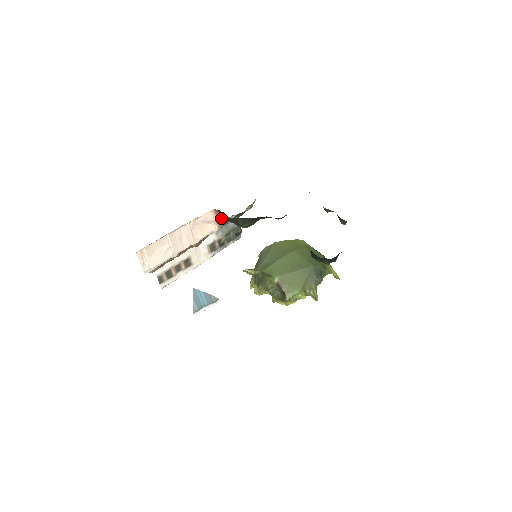
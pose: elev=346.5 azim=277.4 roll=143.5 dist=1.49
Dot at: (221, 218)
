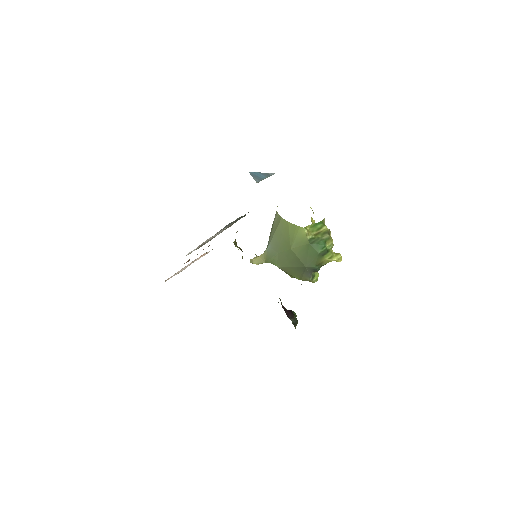
Dot at: occluded
